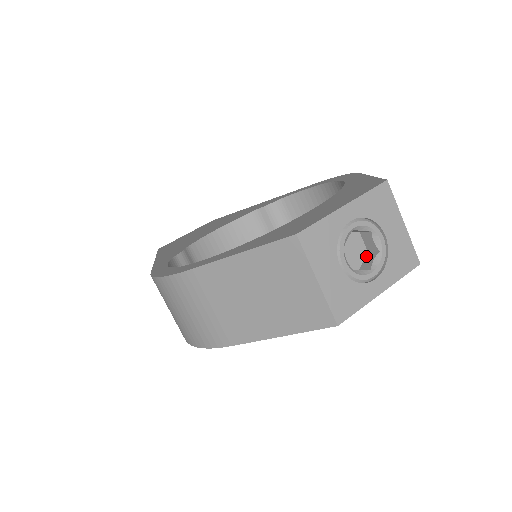
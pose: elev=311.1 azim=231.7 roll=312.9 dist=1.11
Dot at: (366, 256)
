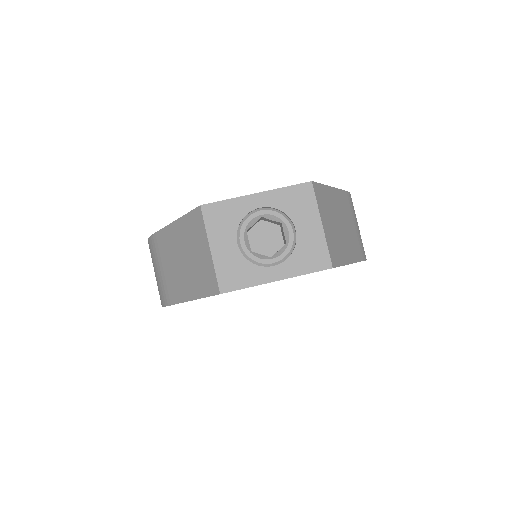
Dot at: occluded
